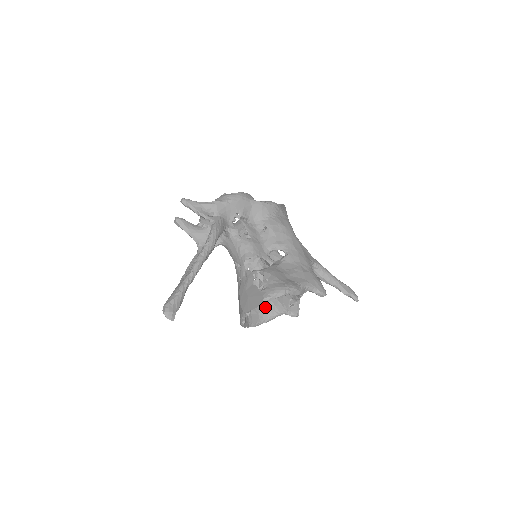
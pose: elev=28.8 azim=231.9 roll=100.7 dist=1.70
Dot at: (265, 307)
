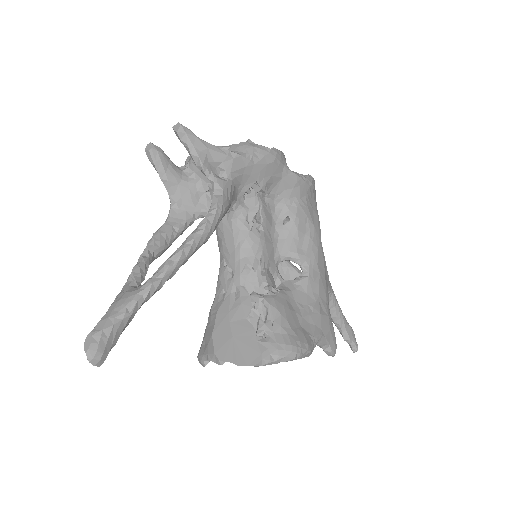
Dot at: occluded
